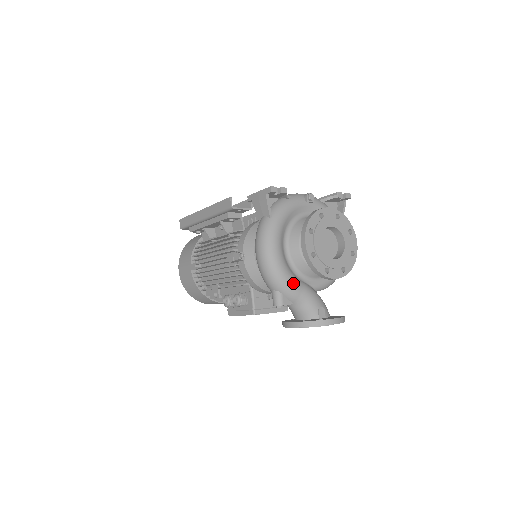
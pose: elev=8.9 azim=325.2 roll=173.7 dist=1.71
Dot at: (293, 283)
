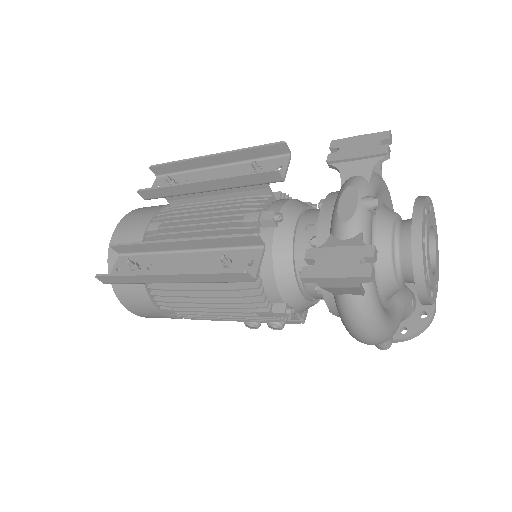
Dot at: (398, 321)
